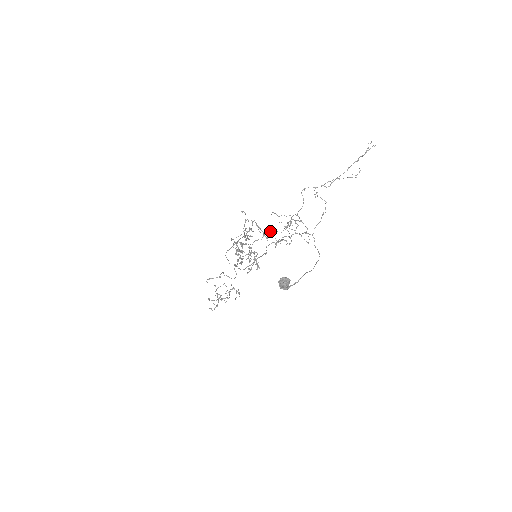
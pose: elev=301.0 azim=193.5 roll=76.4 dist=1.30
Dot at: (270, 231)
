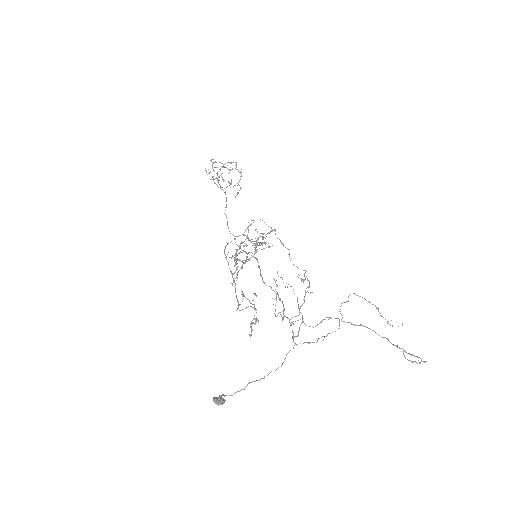
Dot at: occluded
